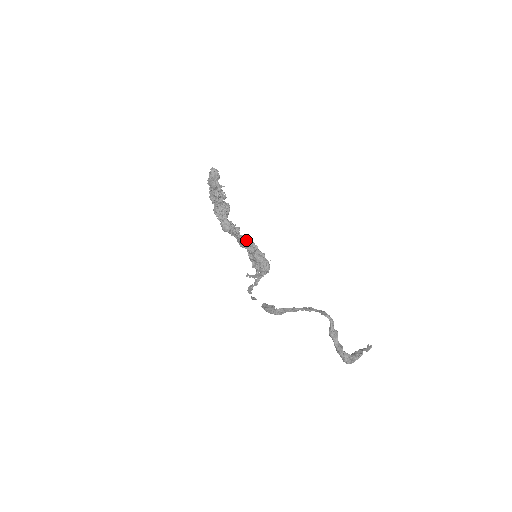
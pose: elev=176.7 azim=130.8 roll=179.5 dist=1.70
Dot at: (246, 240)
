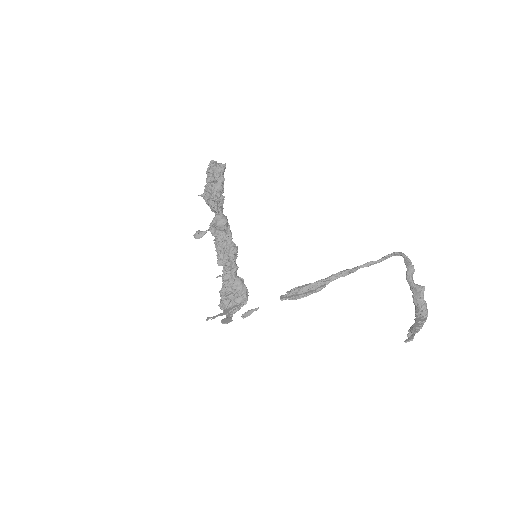
Dot at: (236, 247)
